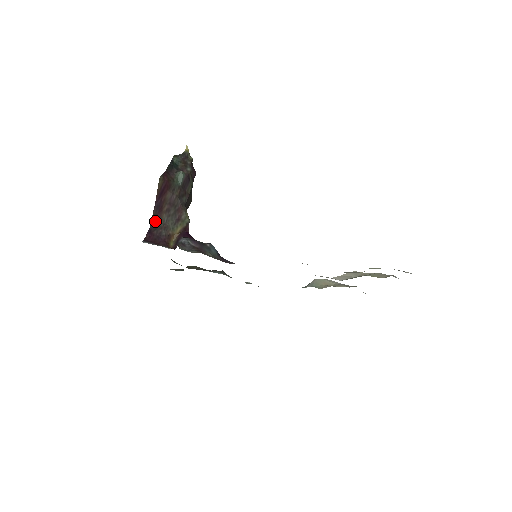
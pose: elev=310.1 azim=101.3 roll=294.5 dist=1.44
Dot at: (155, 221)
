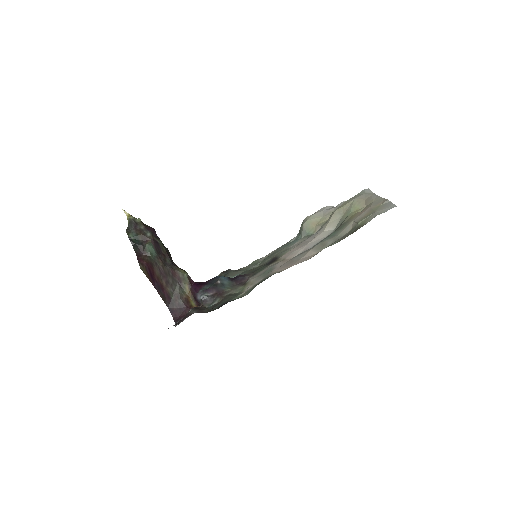
Dot at: (167, 300)
